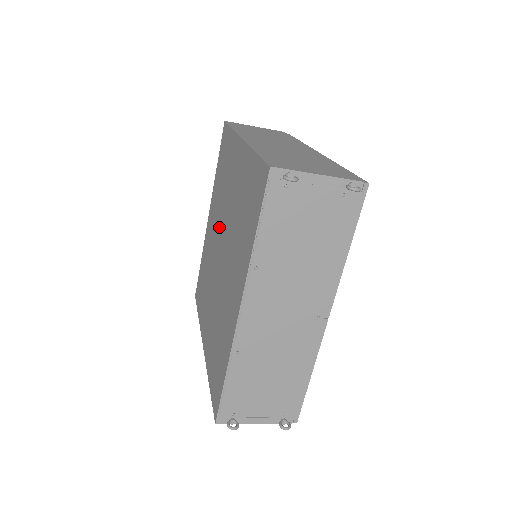
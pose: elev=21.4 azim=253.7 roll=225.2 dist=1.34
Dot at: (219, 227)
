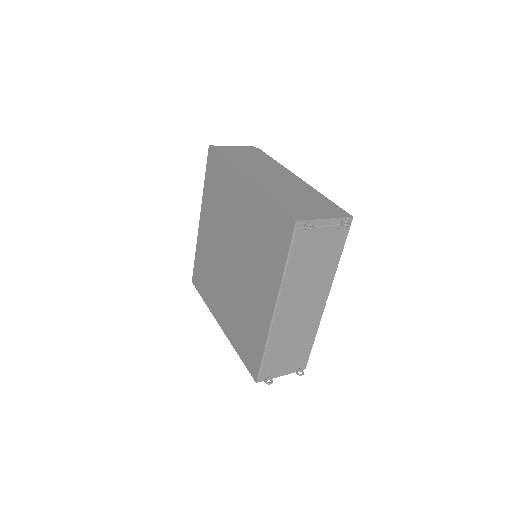
Dot at: (224, 237)
